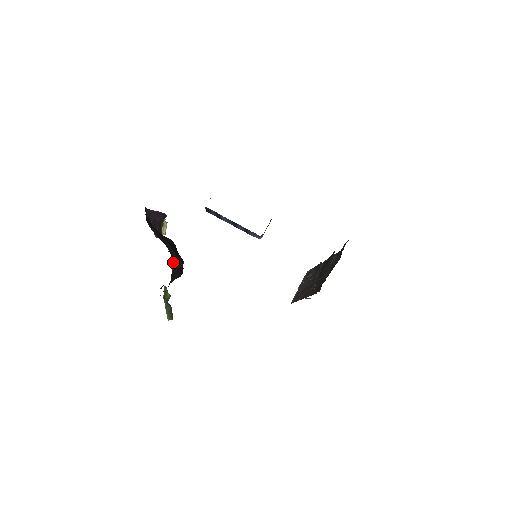
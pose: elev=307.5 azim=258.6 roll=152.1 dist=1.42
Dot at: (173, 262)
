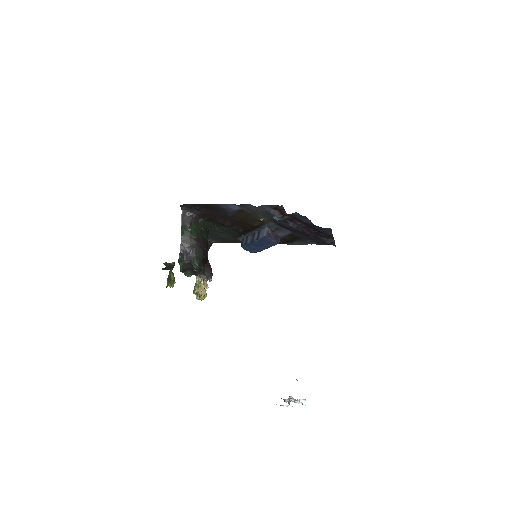
Dot at: (205, 230)
